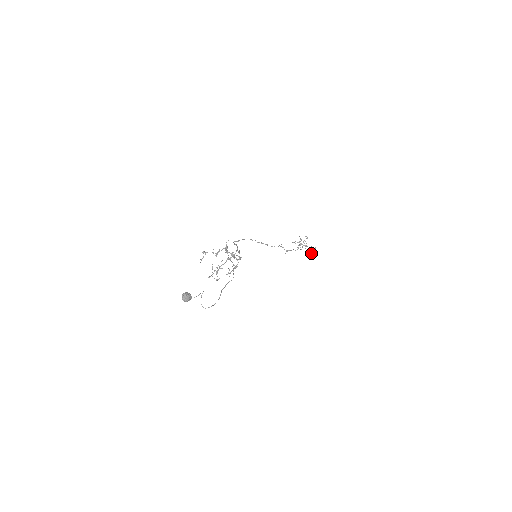
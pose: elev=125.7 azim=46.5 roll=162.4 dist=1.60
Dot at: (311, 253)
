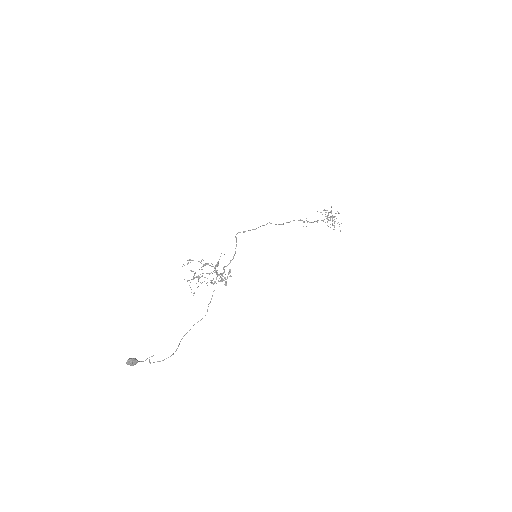
Dot at: occluded
